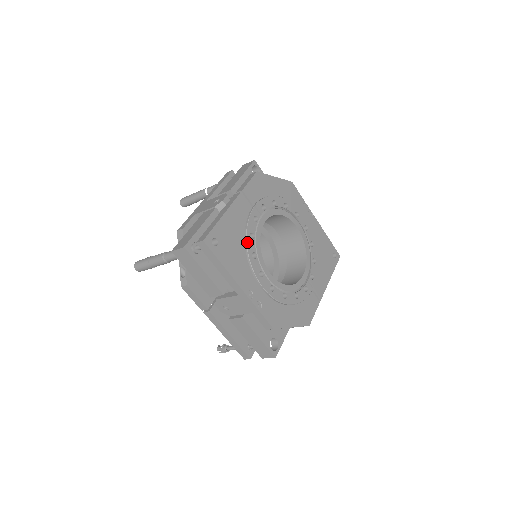
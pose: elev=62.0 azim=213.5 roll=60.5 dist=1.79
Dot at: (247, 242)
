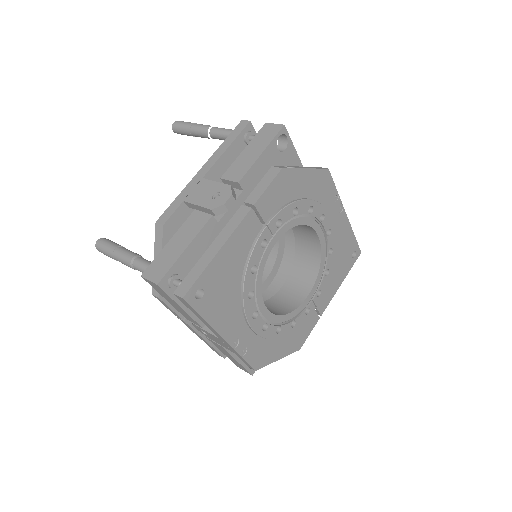
Dot at: (245, 280)
